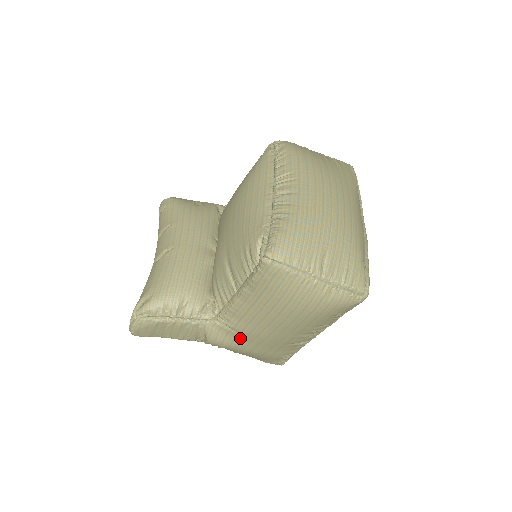
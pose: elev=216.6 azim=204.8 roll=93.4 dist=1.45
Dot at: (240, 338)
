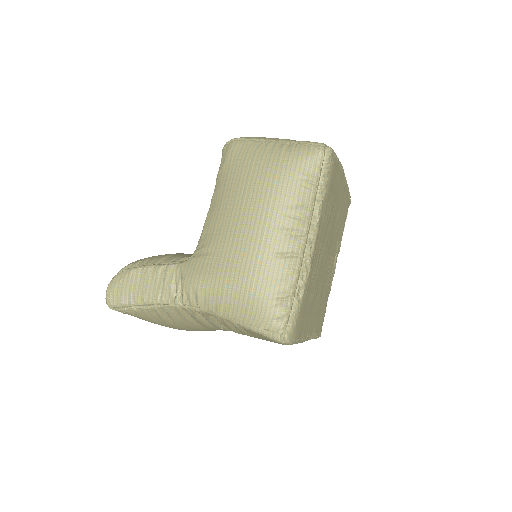
Dot at: (216, 262)
